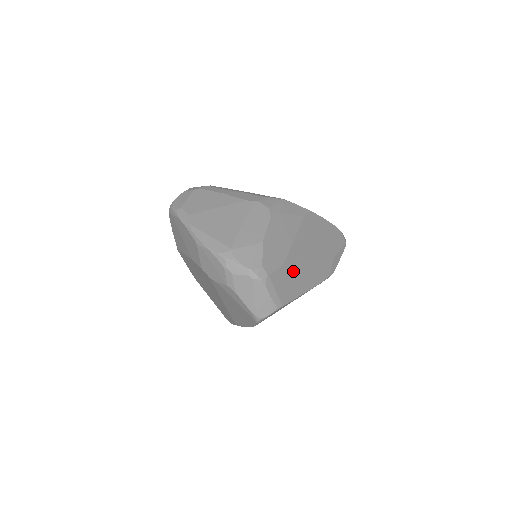
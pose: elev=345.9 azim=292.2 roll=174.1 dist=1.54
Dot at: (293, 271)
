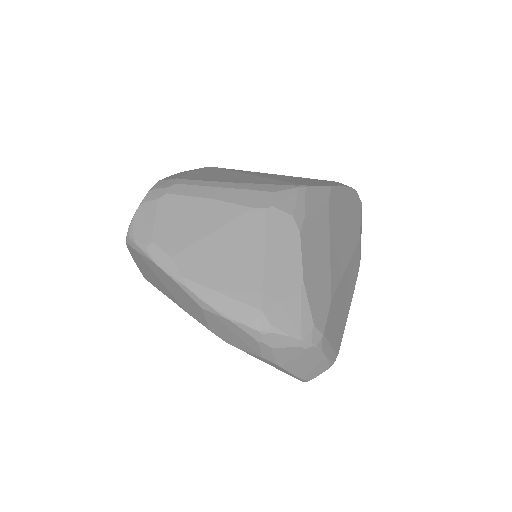
Dot at: (338, 298)
